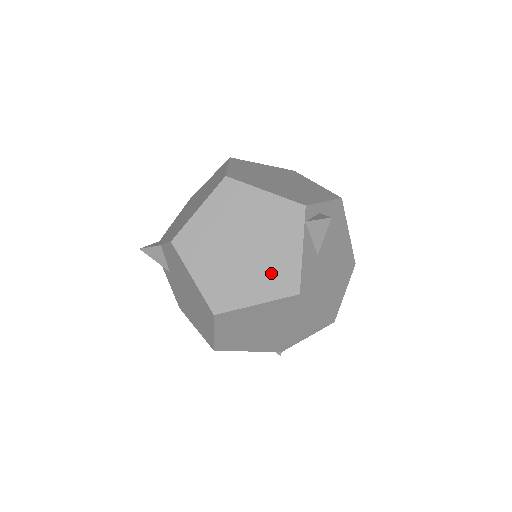
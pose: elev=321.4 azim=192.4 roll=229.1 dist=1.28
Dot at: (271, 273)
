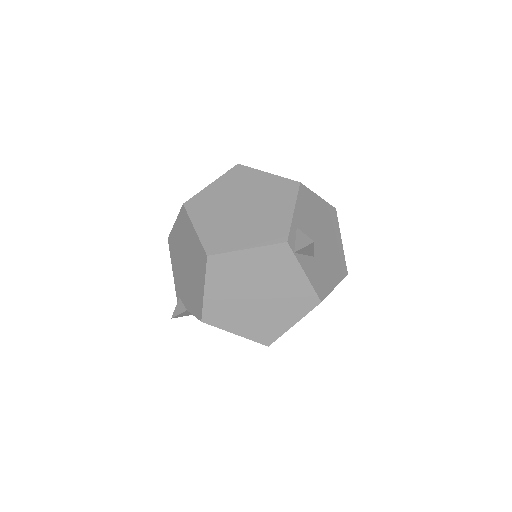
Dot at: (291, 301)
